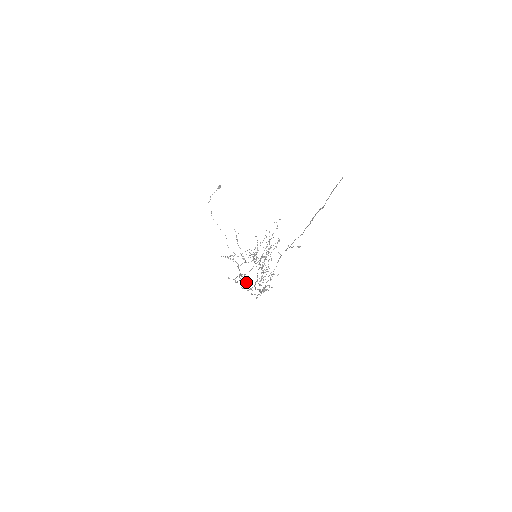
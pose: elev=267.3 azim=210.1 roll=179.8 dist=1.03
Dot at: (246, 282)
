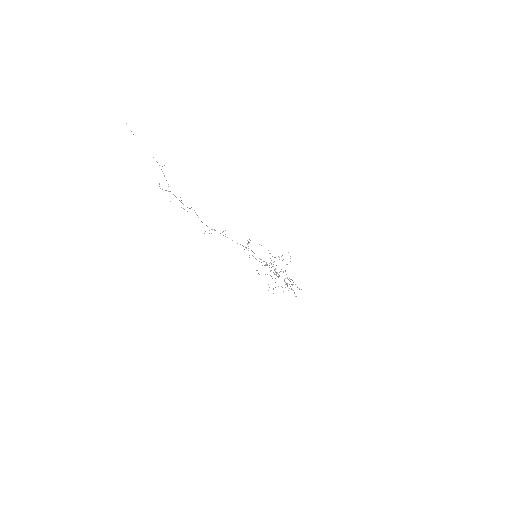
Dot at: occluded
